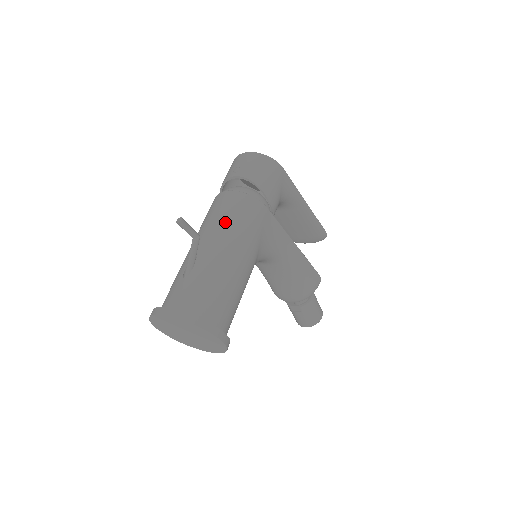
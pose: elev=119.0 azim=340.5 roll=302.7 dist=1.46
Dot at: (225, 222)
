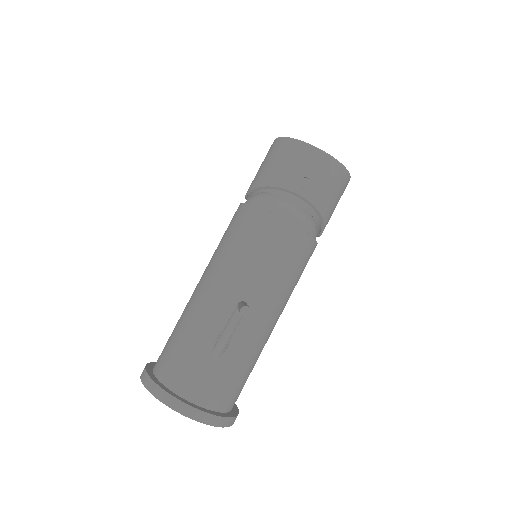
Dot at: (278, 281)
